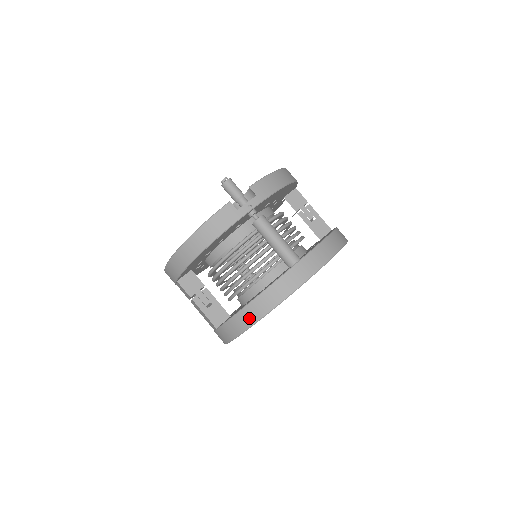
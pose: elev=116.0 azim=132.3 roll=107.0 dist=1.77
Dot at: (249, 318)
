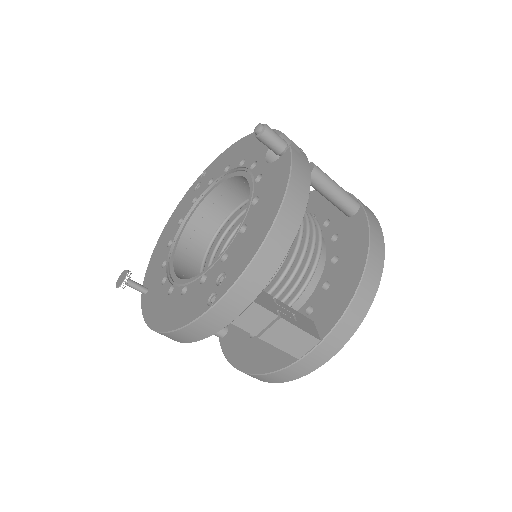
Dot at: (373, 280)
